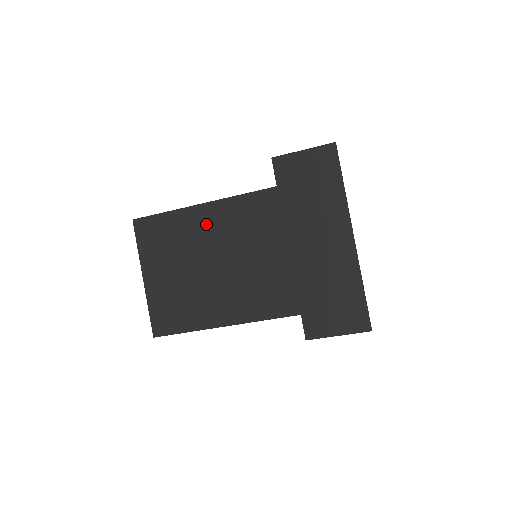
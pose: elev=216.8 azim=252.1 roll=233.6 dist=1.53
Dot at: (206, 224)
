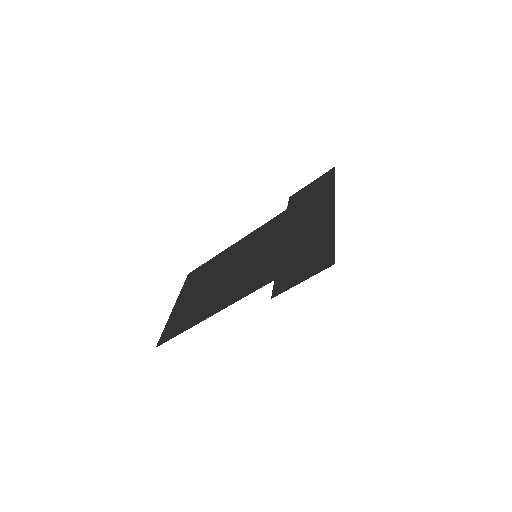
Dot at: (231, 254)
